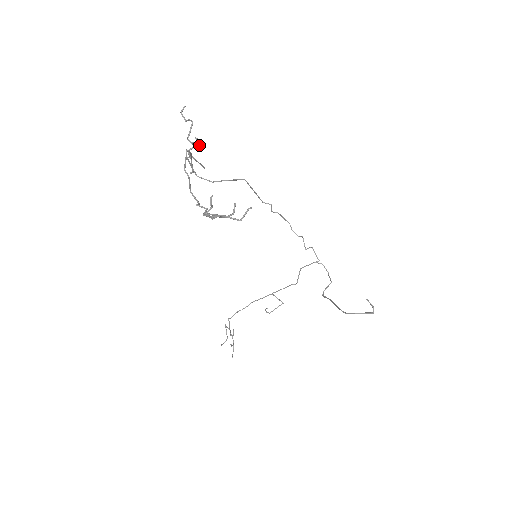
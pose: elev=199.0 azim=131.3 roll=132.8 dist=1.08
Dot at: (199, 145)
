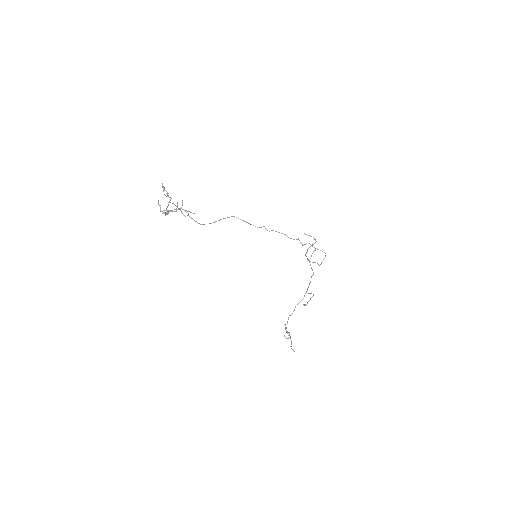
Dot at: (167, 193)
